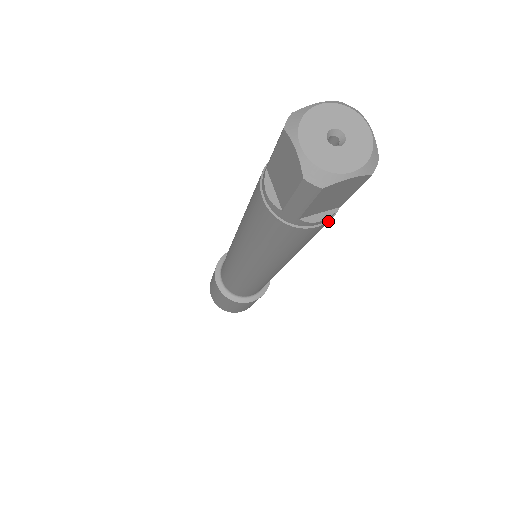
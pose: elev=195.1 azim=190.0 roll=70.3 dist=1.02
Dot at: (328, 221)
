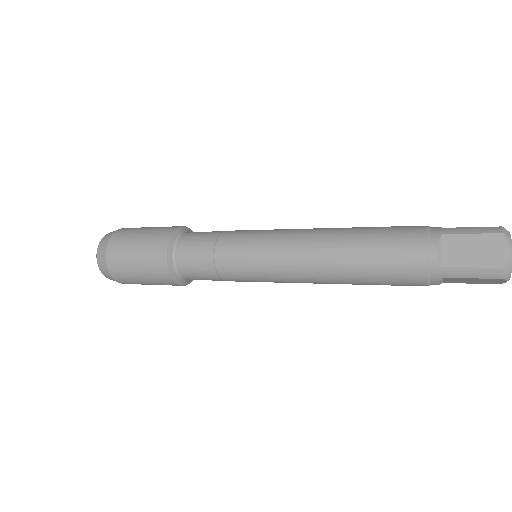
Dot at: occluded
